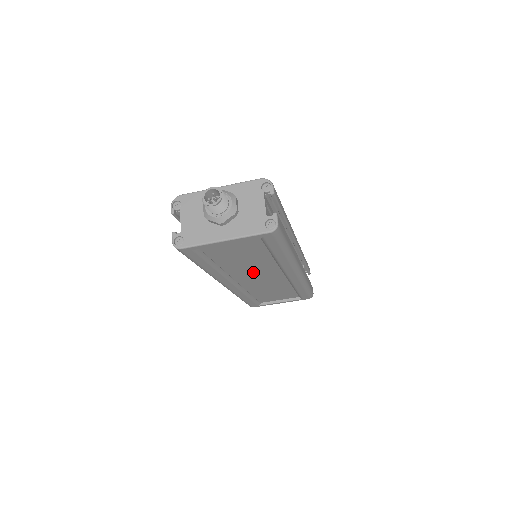
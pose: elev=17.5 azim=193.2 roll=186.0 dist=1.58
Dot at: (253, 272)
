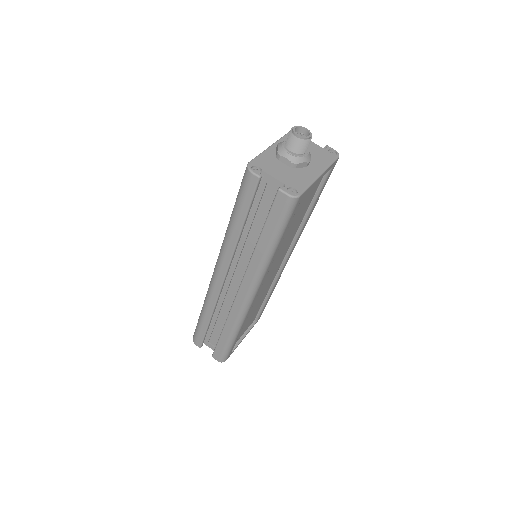
Dot at: (276, 260)
